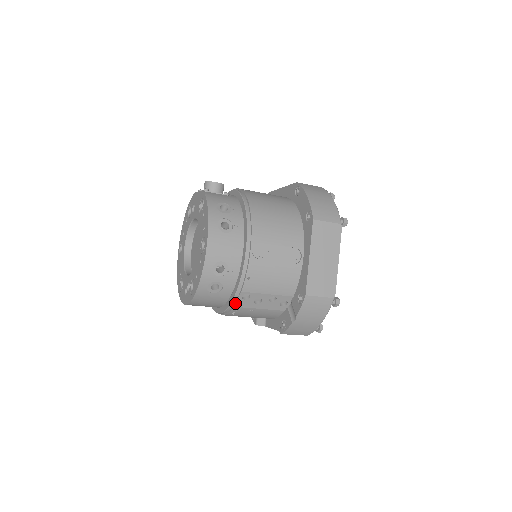
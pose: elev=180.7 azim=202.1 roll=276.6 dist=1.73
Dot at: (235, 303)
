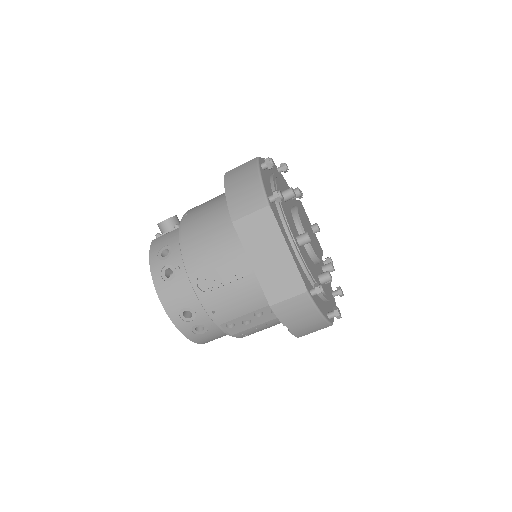
Dot at: (228, 333)
